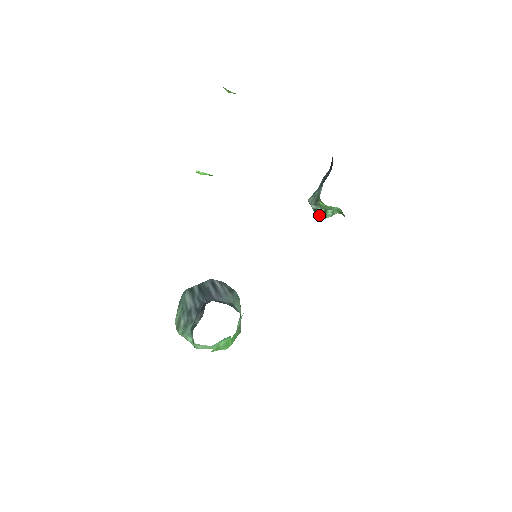
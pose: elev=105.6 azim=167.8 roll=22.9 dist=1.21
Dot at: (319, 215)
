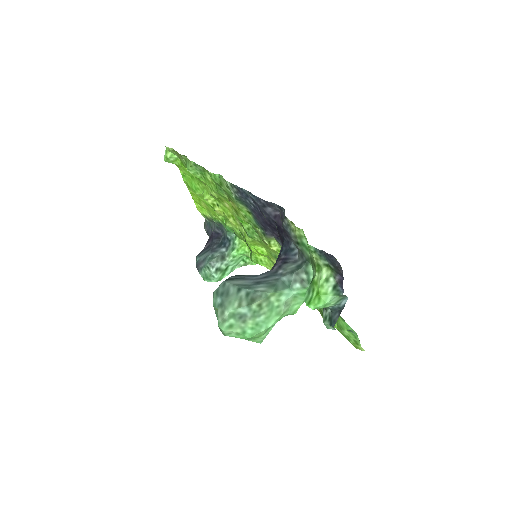
Dot at: (218, 276)
